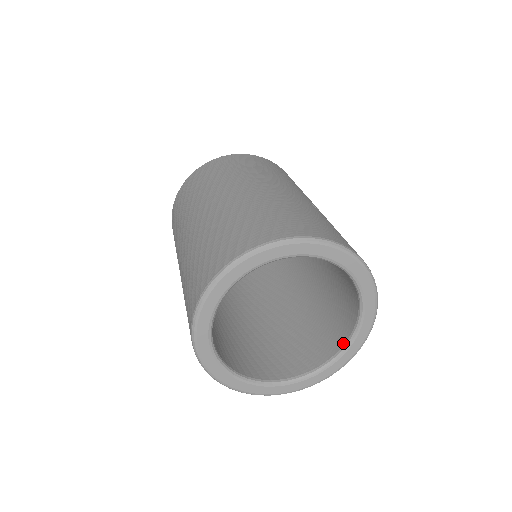
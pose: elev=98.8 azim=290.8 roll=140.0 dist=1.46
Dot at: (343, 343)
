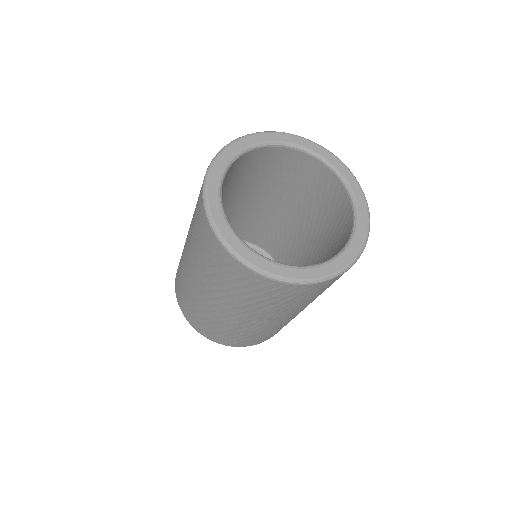
Dot at: (347, 239)
